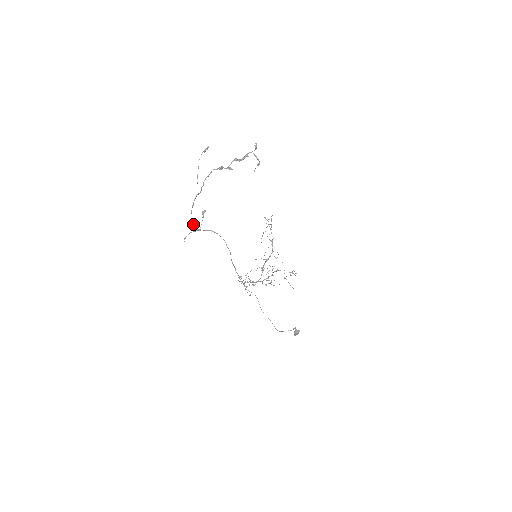
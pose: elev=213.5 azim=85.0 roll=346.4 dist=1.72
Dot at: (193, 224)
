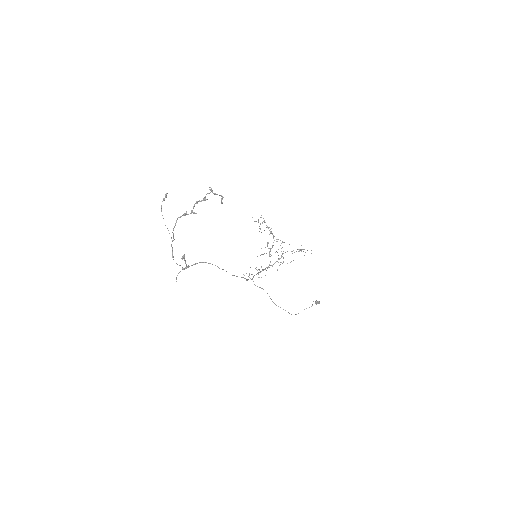
Dot at: (179, 265)
